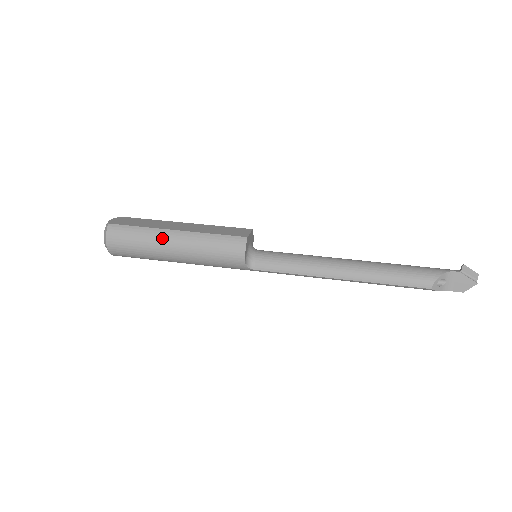
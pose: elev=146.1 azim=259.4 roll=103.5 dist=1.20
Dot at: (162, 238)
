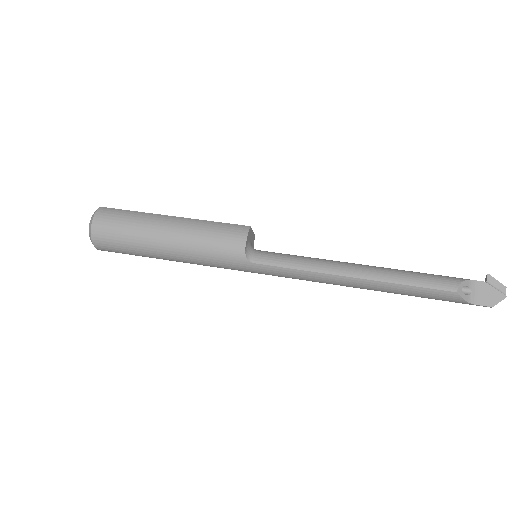
Dot at: (156, 220)
